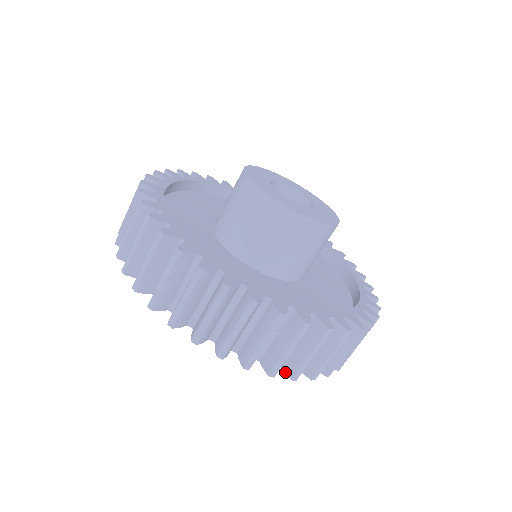
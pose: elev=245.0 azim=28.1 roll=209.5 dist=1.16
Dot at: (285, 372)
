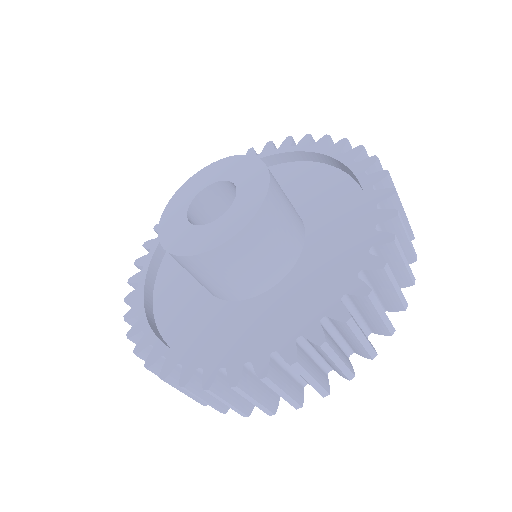
Dot at: (394, 311)
